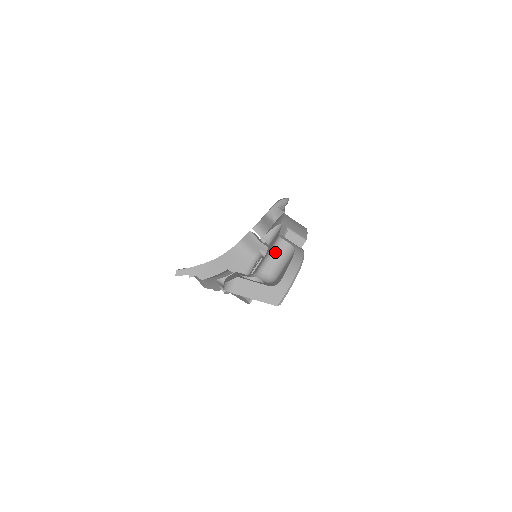
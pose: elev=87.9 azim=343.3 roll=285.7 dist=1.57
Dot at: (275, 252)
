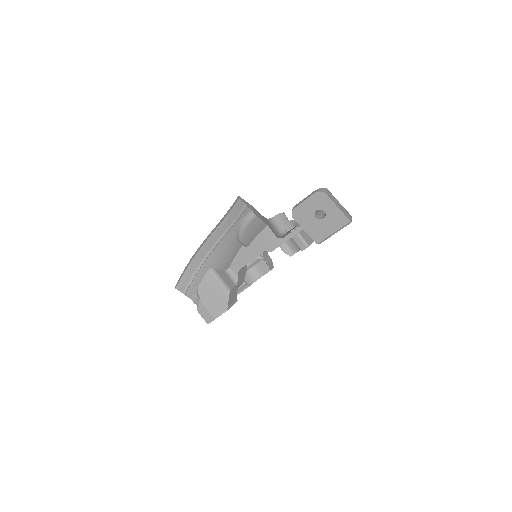
Dot at: (322, 213)
